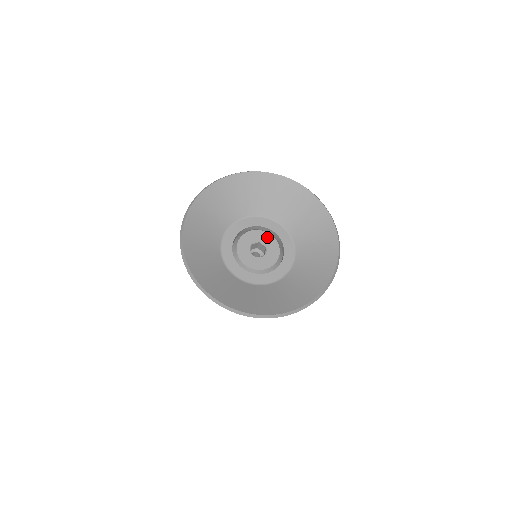
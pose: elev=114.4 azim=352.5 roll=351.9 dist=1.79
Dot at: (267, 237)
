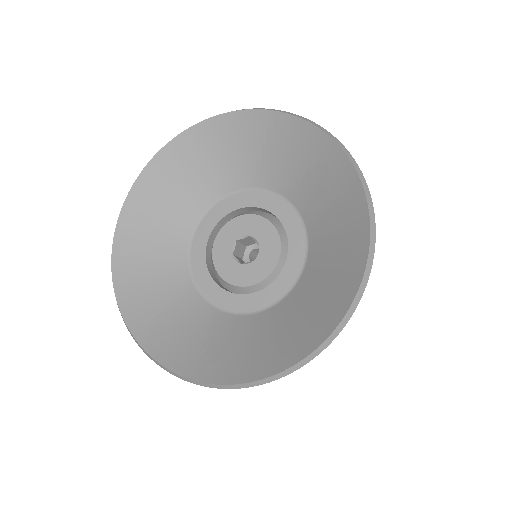
Dot at: (237, 224)
